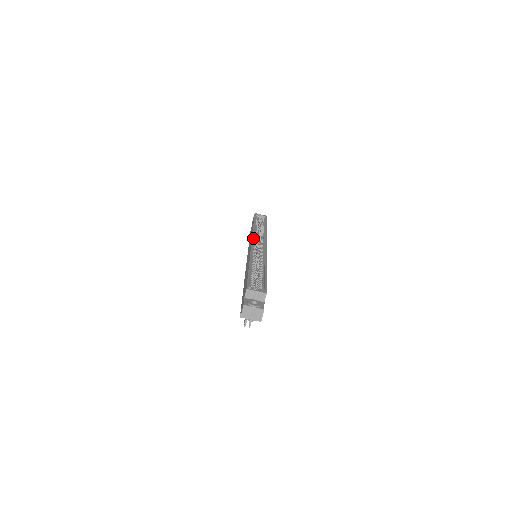
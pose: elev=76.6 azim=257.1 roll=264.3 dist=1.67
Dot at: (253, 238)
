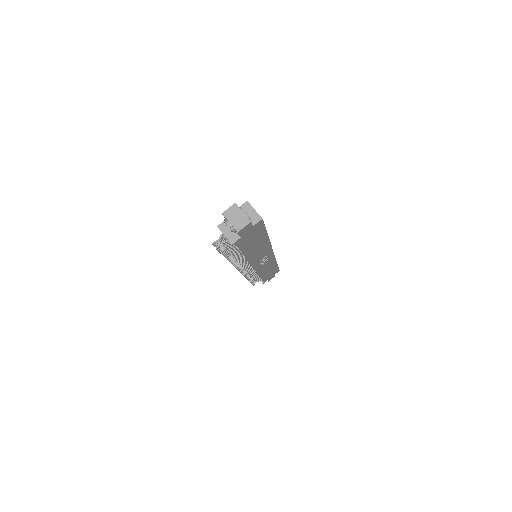
Dot at: occluded
